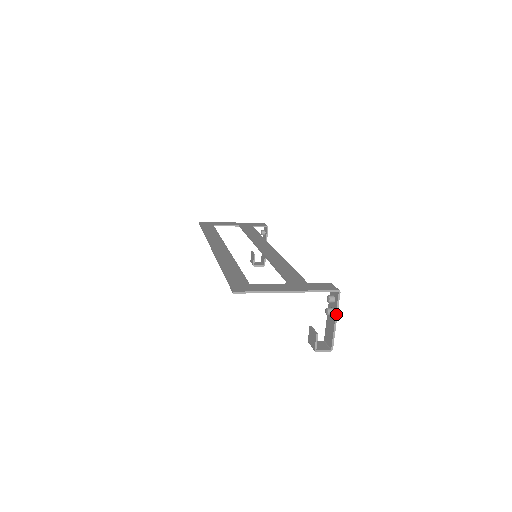
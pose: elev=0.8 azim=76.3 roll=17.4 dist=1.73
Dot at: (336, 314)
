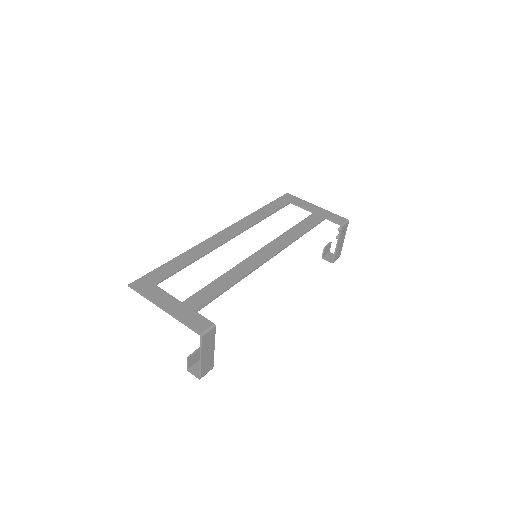
Dot at: (200, 353)
